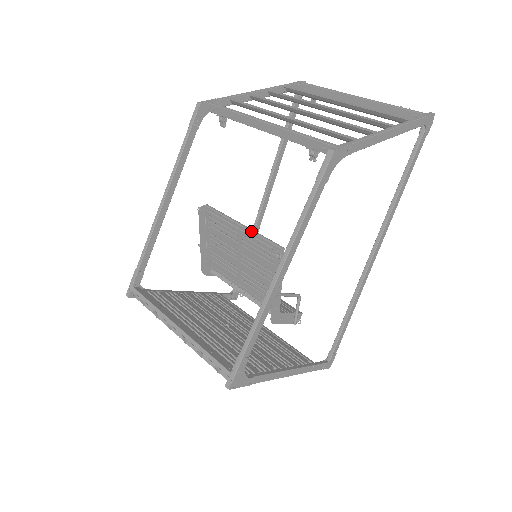
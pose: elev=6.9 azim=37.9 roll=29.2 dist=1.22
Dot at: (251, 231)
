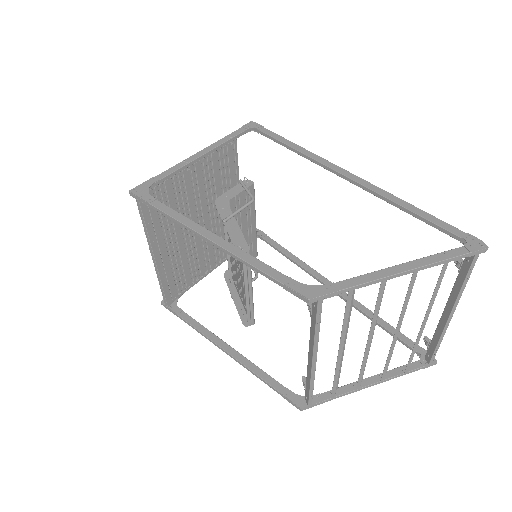
Dot at: (250, 302)
